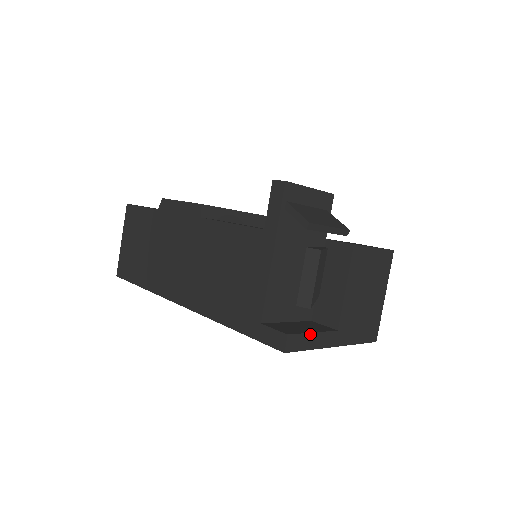
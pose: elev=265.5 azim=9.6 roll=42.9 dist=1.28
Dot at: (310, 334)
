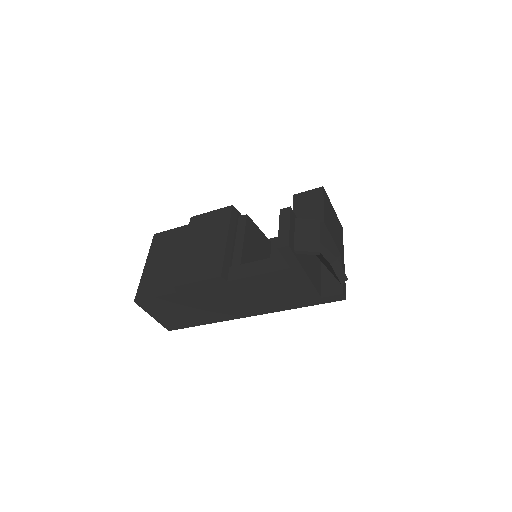
Dot at: occluded
